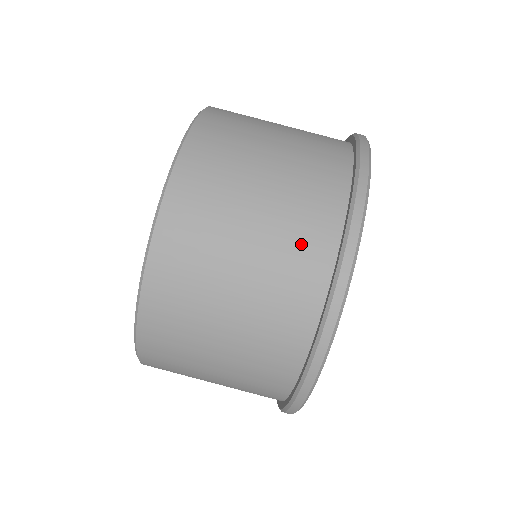
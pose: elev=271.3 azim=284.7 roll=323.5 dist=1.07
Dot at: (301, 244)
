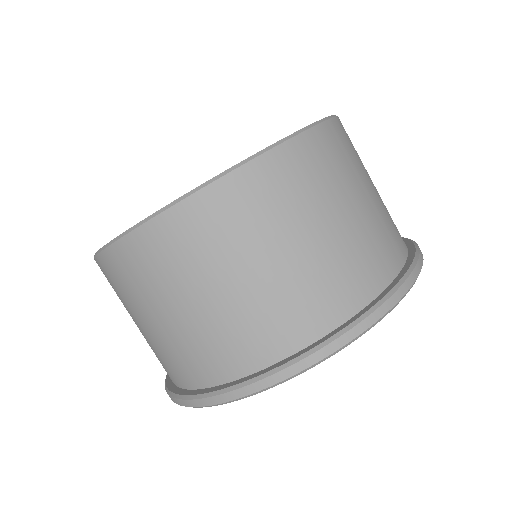
Dot at: (361, 265)
